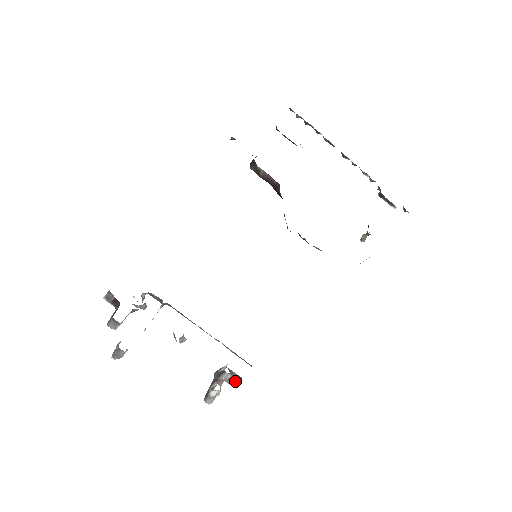
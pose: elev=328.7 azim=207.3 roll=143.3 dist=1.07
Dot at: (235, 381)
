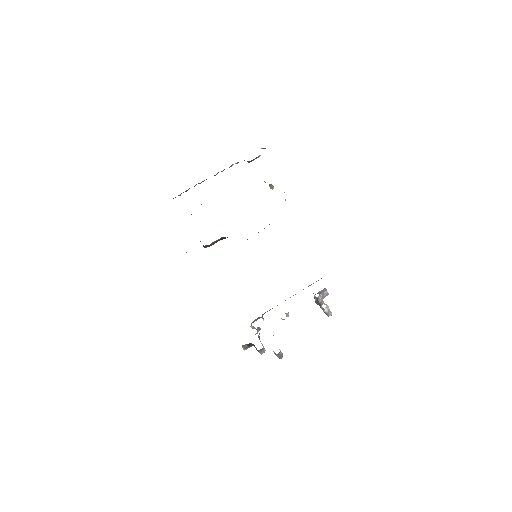
Dot at: (326, 293)
